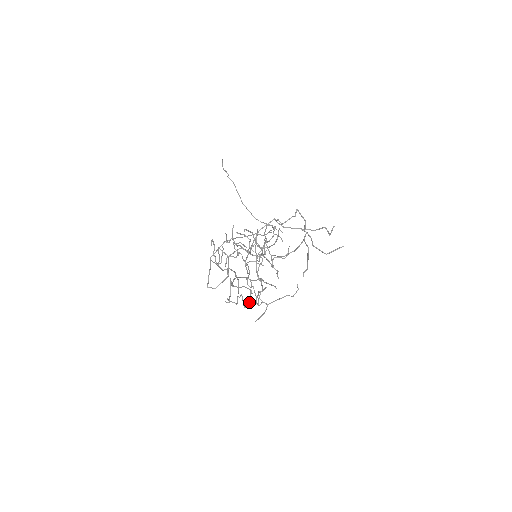
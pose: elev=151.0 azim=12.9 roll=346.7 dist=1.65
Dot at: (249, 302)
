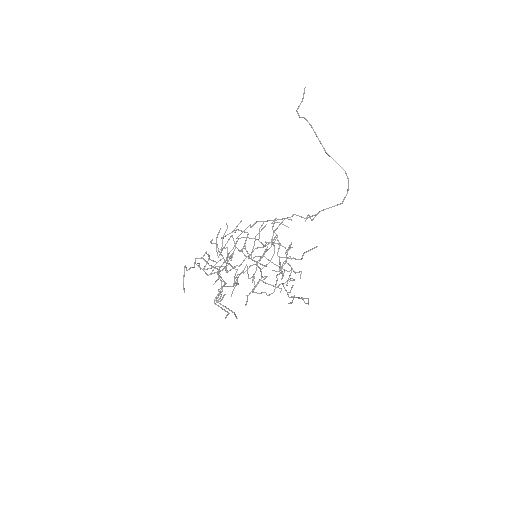
Dot at: (257, 293)
